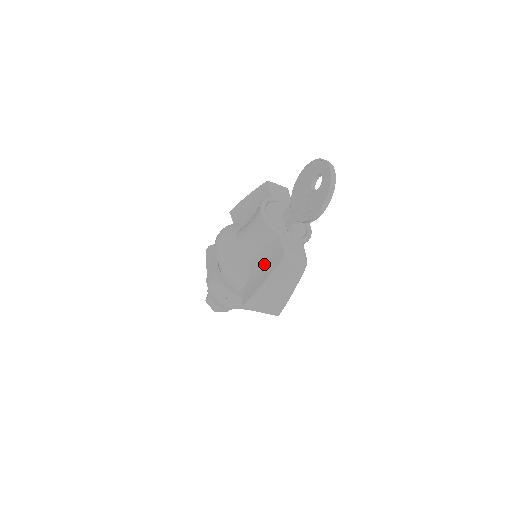
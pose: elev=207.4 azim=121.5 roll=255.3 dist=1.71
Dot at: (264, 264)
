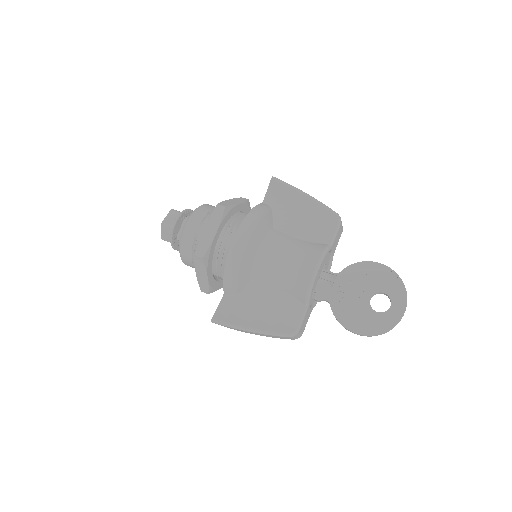
Dot at: (267, 308)
